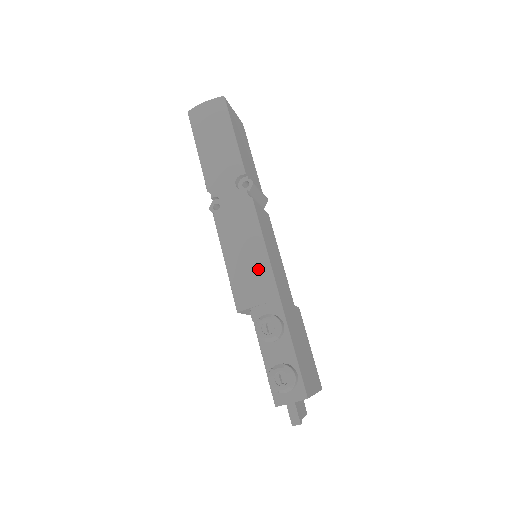
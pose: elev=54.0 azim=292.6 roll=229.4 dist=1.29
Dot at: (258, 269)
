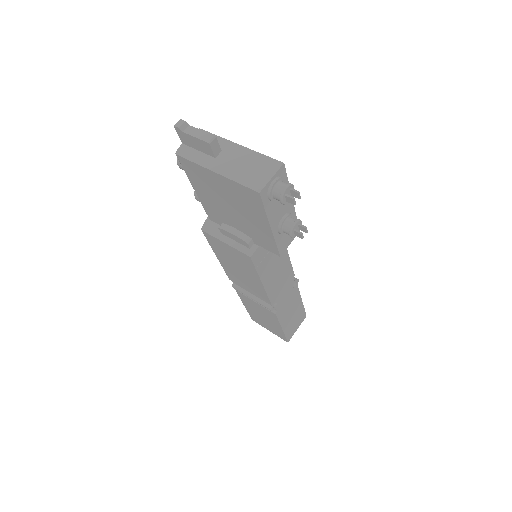
Dot at: occluded
